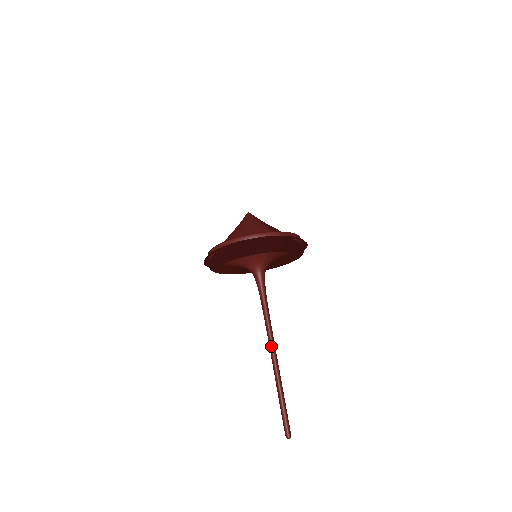
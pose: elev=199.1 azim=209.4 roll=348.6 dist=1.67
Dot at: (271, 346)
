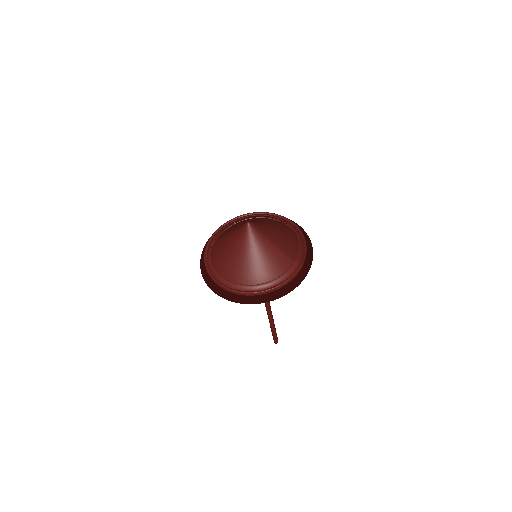
Dot at: (269, 309)
